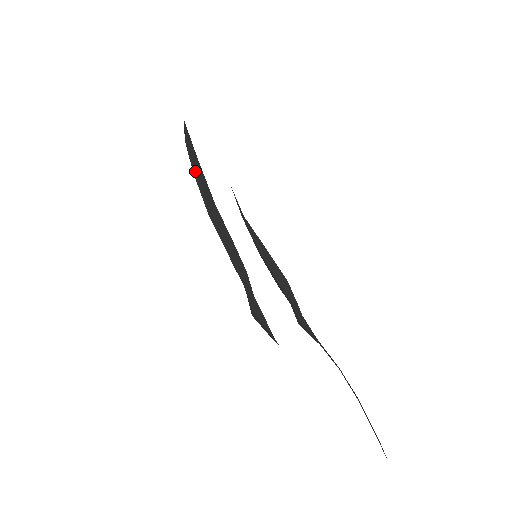
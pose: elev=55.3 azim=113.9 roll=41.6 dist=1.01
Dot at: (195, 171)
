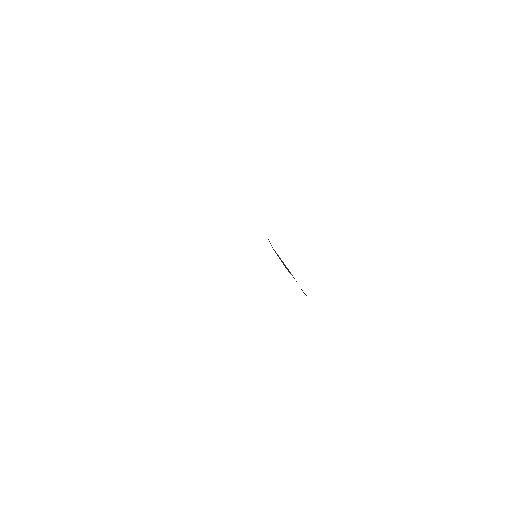
Dot at: occluded
